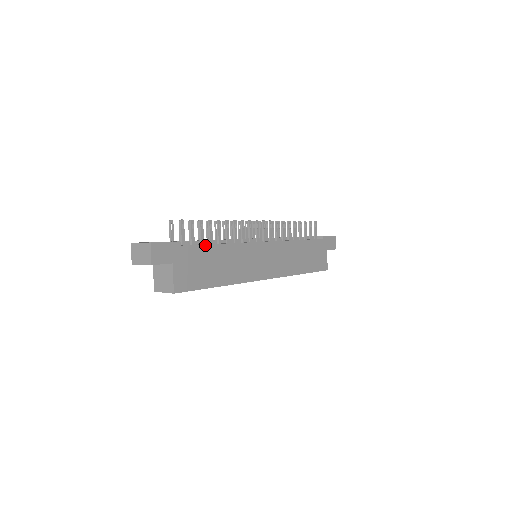
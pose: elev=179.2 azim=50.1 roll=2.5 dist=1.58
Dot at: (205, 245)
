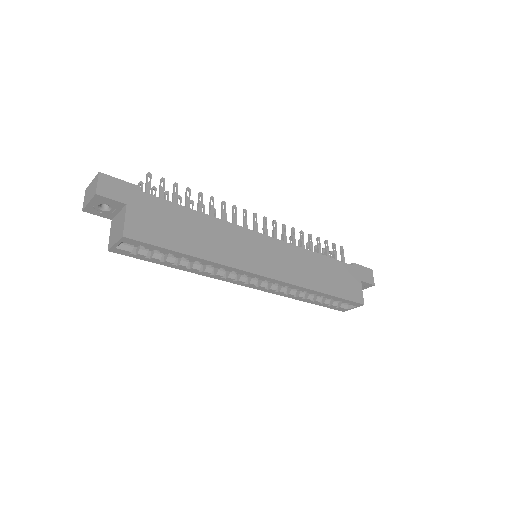
Dot at: (176, 204)
